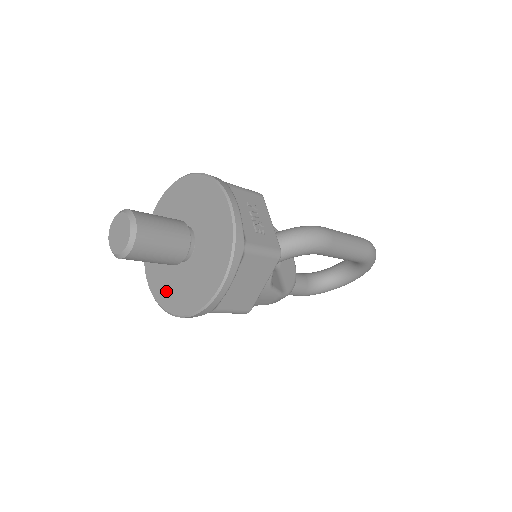
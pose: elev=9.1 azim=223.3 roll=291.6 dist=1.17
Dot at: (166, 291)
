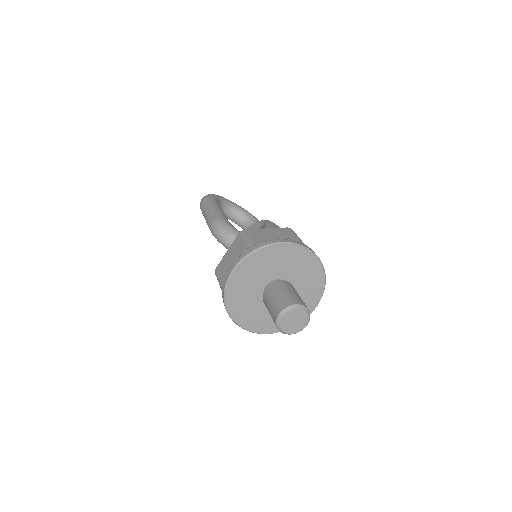
Dot at: (239, 299)
